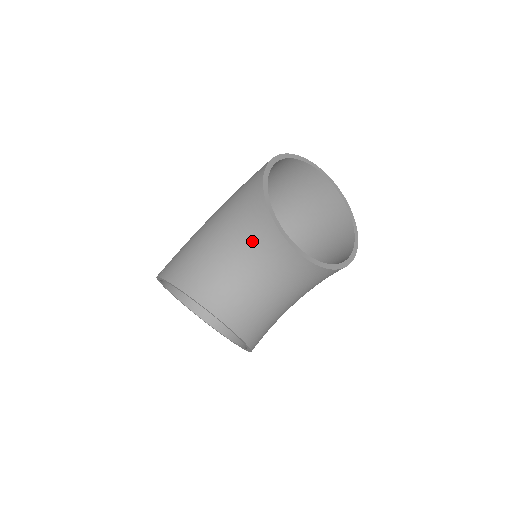
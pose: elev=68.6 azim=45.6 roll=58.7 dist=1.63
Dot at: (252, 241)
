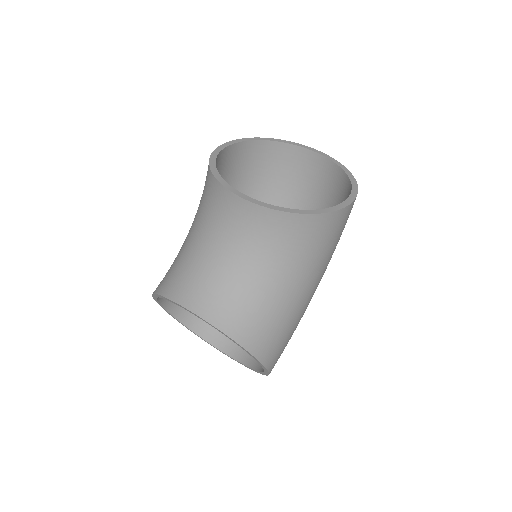
Dot at: (209, 214)
